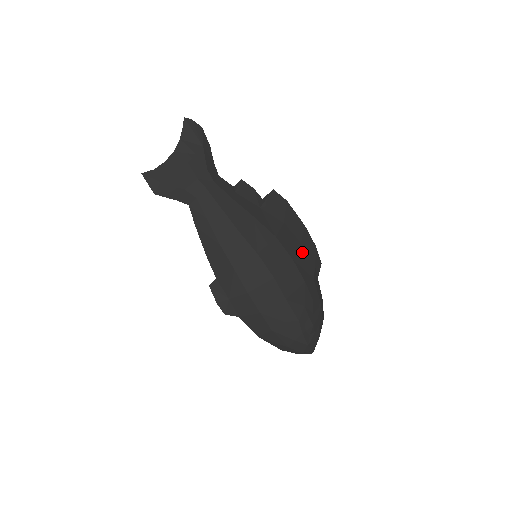
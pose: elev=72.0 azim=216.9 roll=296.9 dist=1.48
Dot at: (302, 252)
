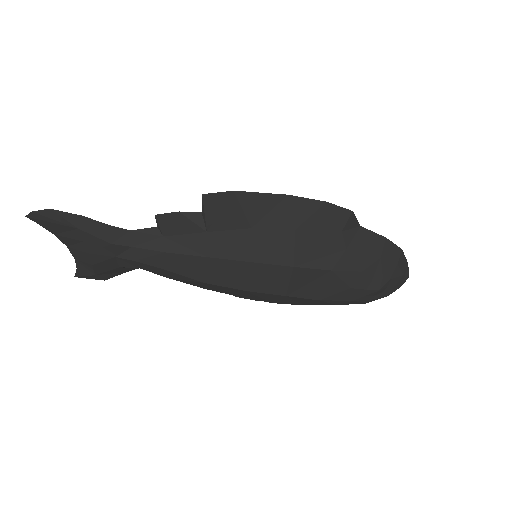
Dot at: (305, 239)
